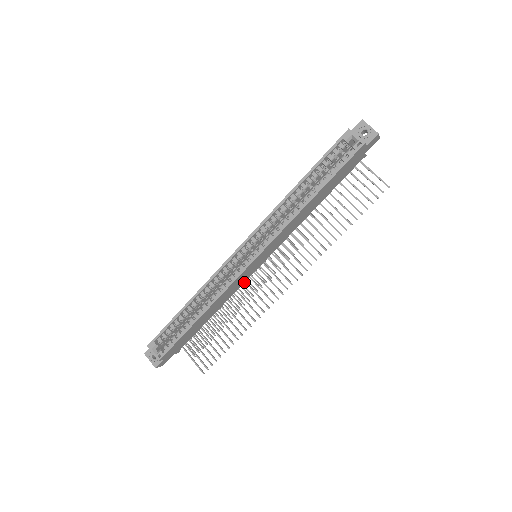
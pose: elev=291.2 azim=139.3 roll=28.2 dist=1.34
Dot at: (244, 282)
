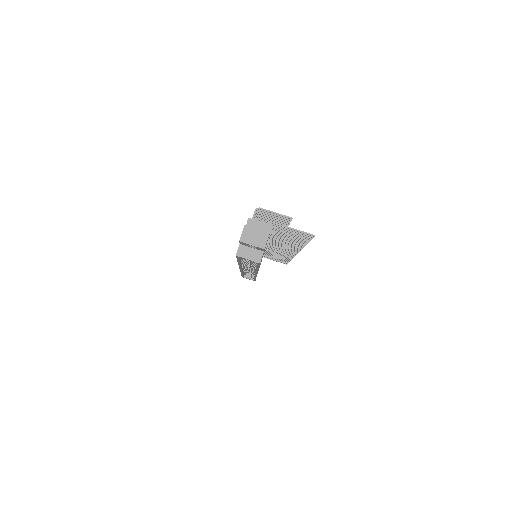
Dot at: occluded
